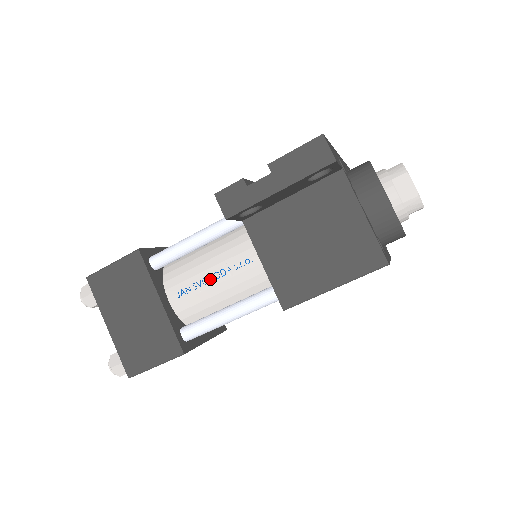
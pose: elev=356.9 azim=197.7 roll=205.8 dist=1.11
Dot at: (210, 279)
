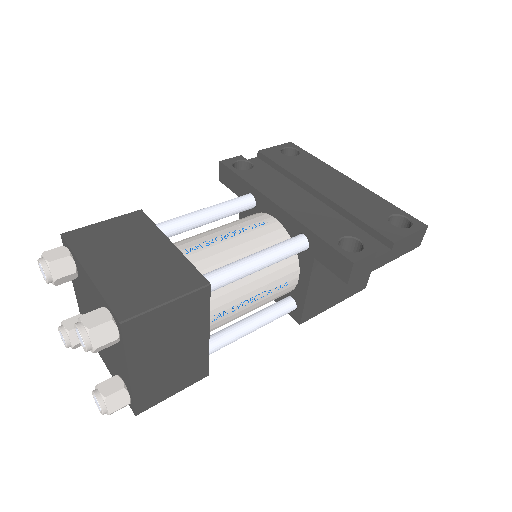
Dot at: (250, 301)
